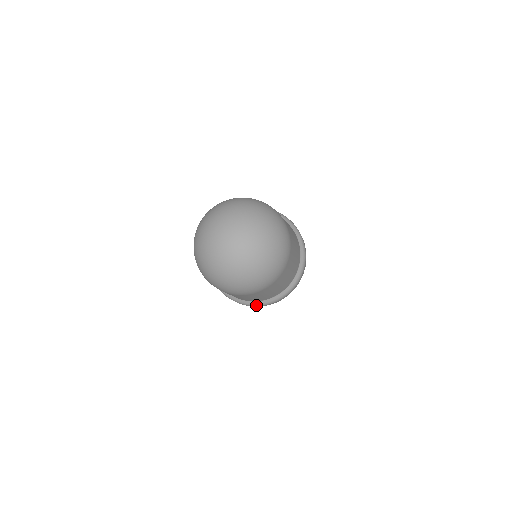
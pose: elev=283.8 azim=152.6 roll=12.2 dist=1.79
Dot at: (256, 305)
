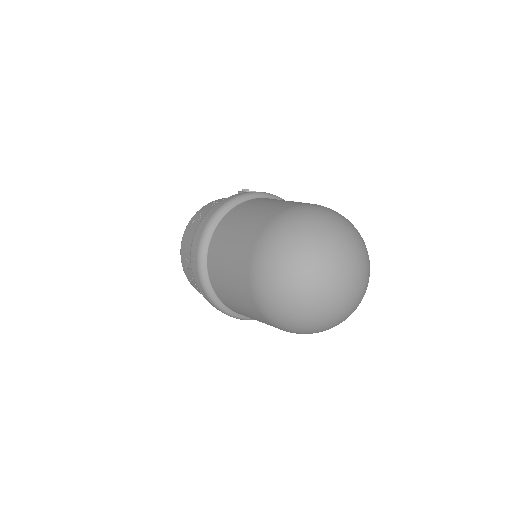
Dot at: (245, 319)
